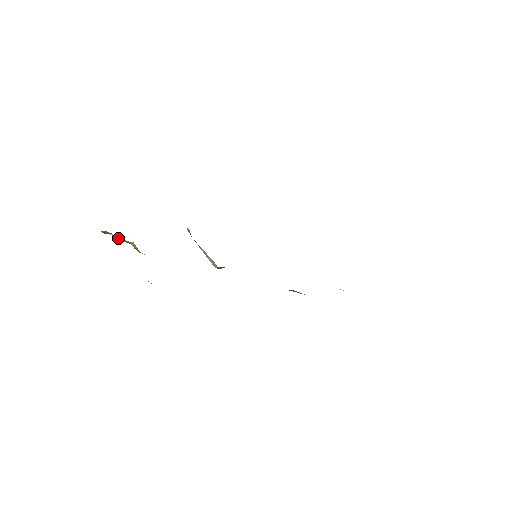
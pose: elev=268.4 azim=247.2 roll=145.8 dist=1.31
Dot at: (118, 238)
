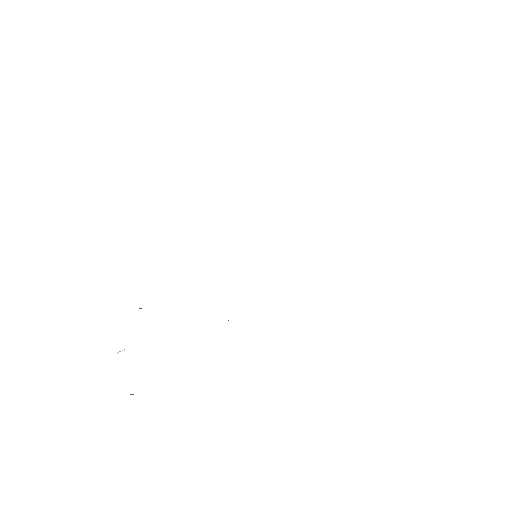
Dot at: occluded
